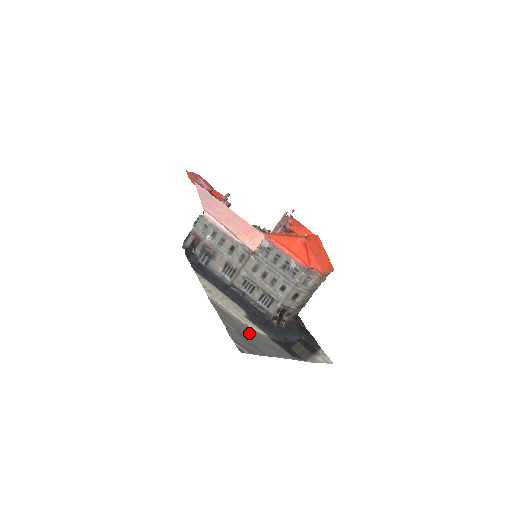
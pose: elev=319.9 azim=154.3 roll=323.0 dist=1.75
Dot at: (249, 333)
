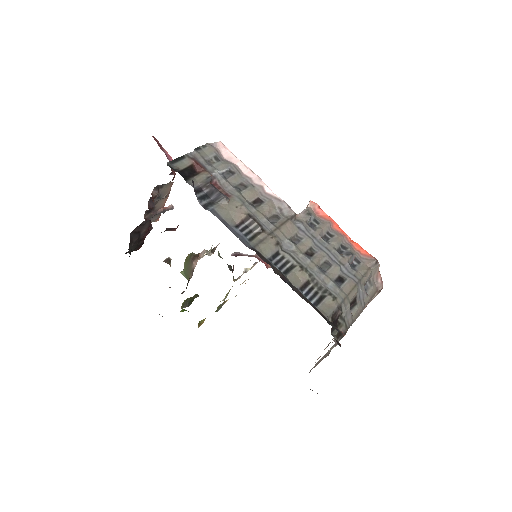
Dot at: occluded
